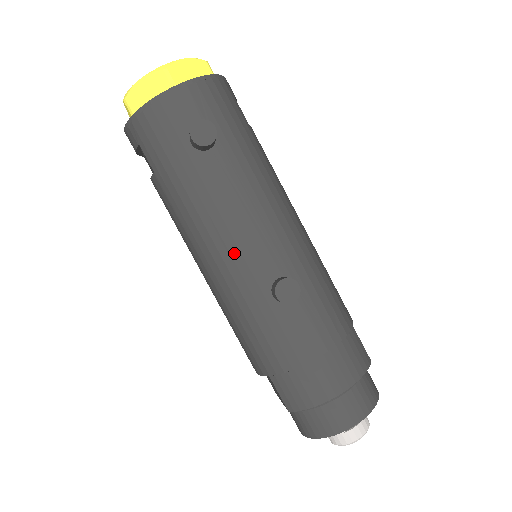
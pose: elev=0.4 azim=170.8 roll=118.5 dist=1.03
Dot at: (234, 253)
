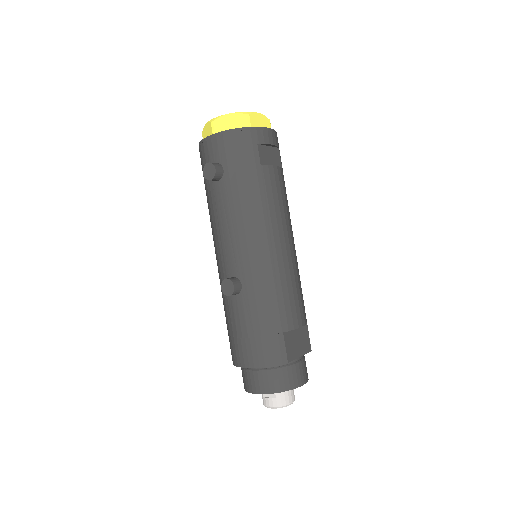
Dot at: (218, 250)
